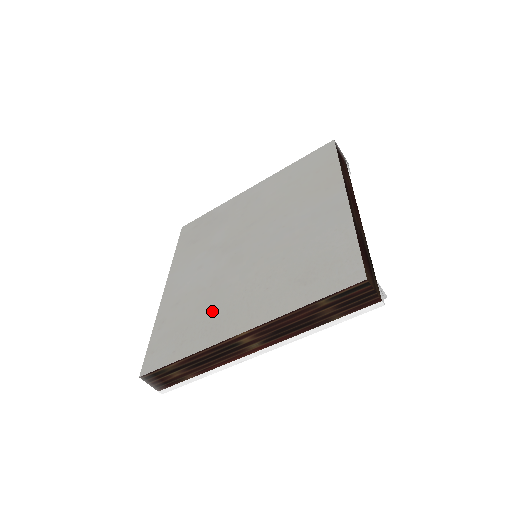
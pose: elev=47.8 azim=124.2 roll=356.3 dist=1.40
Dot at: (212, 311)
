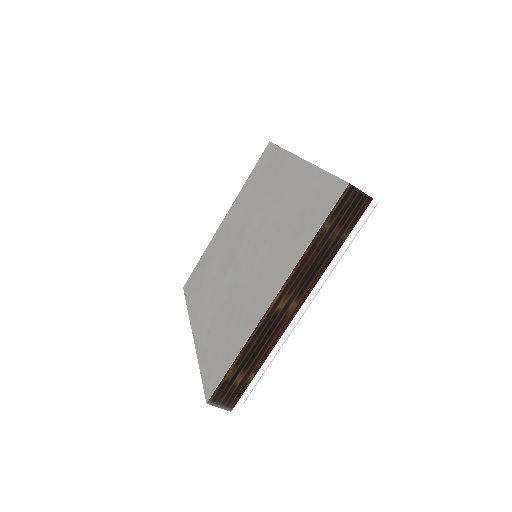
Dot at: (241, 309)
